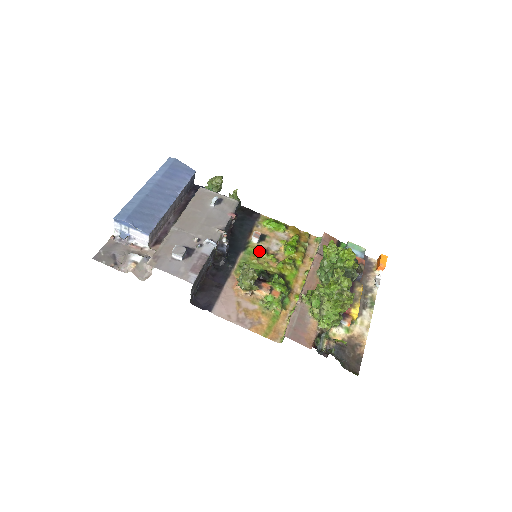
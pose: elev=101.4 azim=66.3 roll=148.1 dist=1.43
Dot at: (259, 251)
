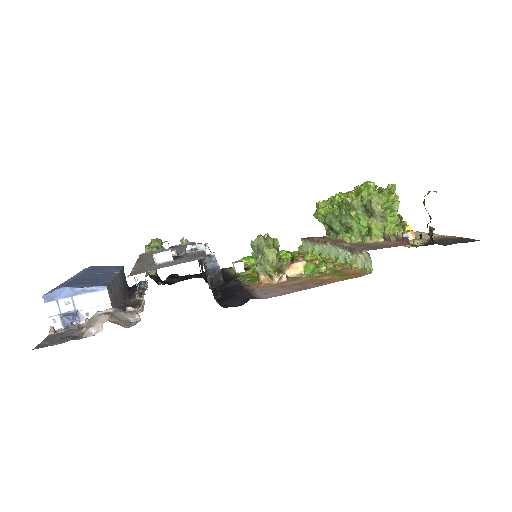
Dot at: (254, 269)
